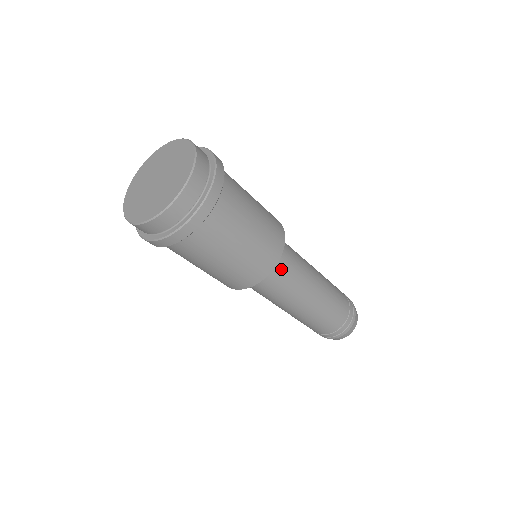
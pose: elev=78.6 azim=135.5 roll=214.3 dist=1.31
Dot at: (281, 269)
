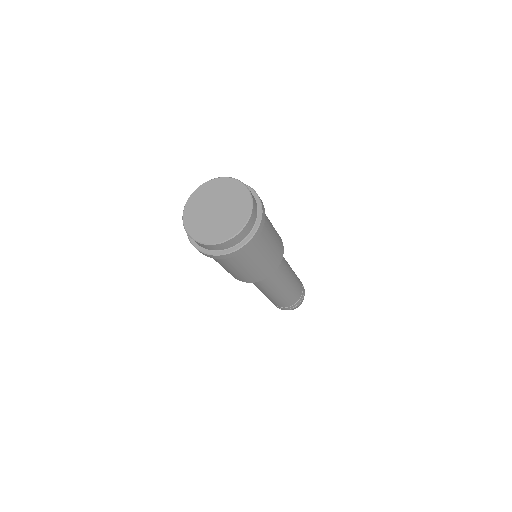
Dot at: occluded
